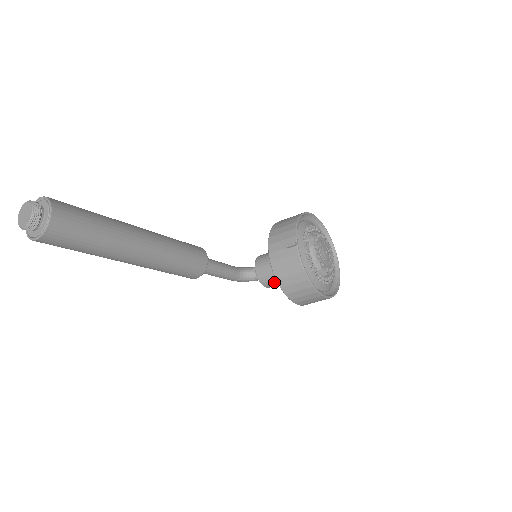
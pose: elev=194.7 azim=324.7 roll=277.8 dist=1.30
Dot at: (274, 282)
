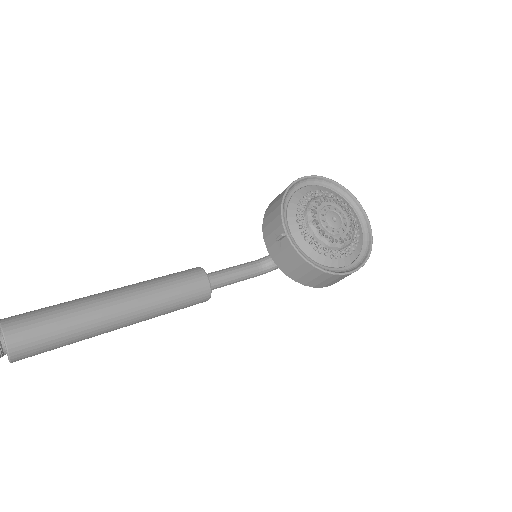
Dot at: occluded
